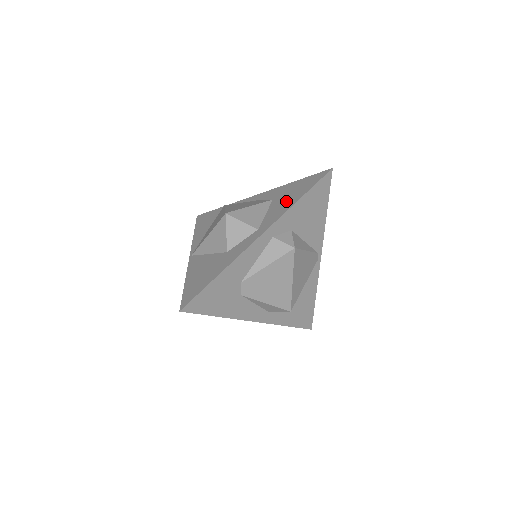
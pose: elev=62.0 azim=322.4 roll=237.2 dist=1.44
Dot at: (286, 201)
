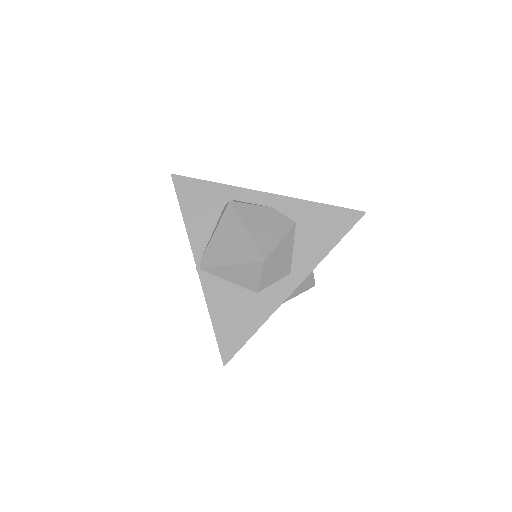
Dot at: (317, 240)
